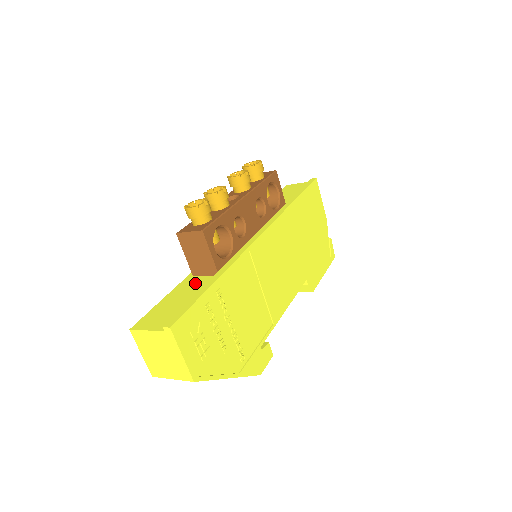
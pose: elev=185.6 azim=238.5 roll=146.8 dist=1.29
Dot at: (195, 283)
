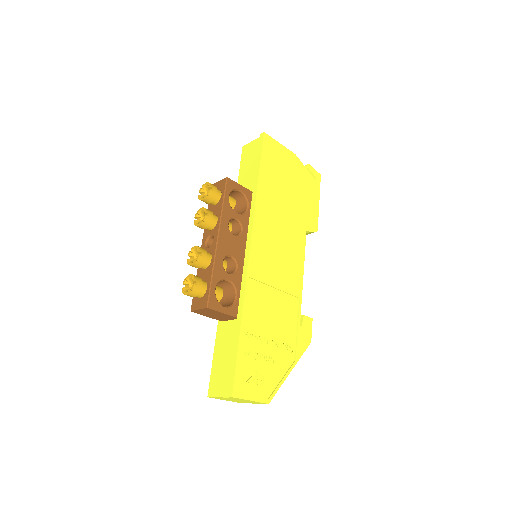
Dot at: (227, 332)
